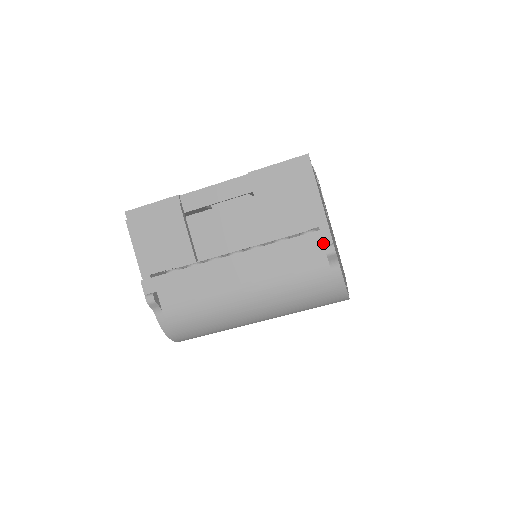
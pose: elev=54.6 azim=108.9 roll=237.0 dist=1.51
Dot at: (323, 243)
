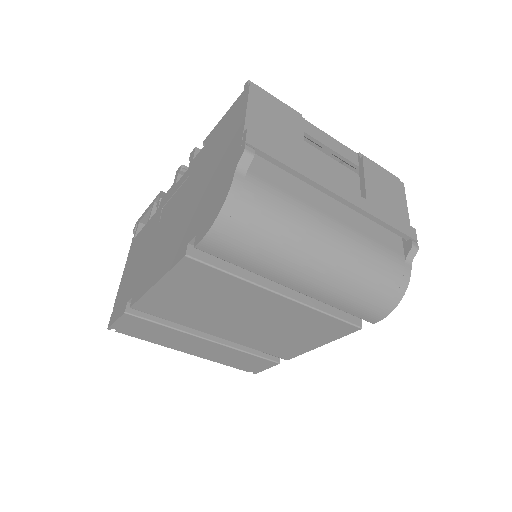
Dot at: (411, 236)
